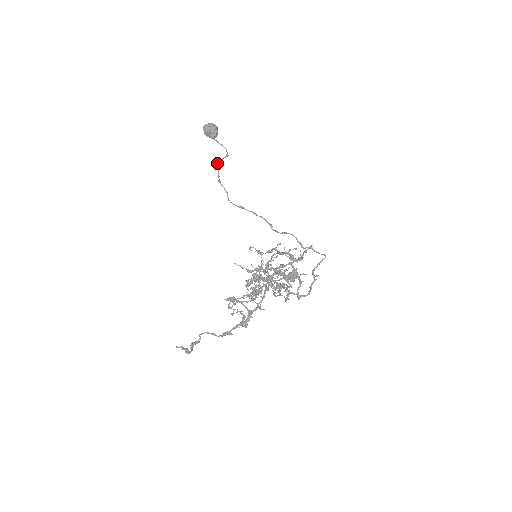
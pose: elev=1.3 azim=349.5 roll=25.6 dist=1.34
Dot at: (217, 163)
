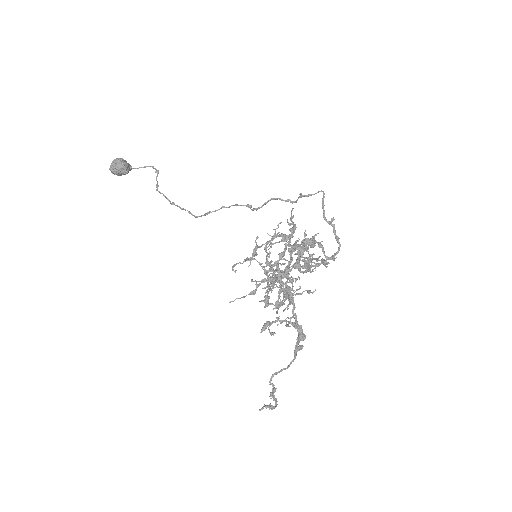
Dot at: occluded
